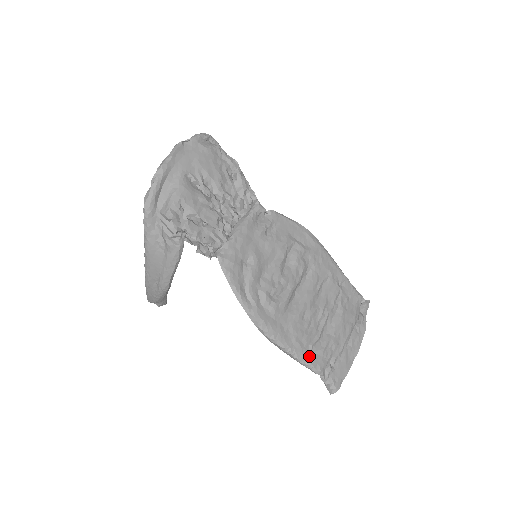
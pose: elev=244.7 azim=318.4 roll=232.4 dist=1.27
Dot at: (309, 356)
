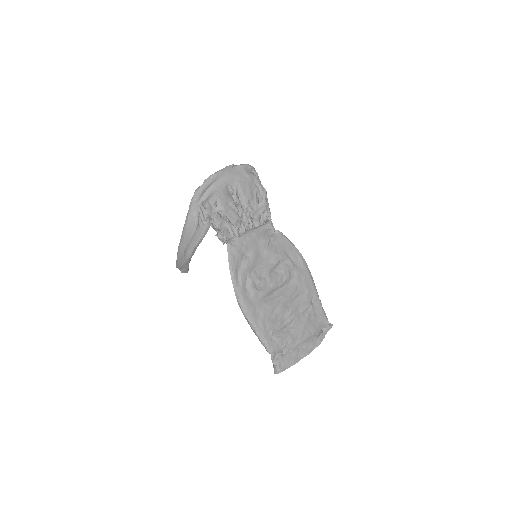
Dot at: (268, 338)
